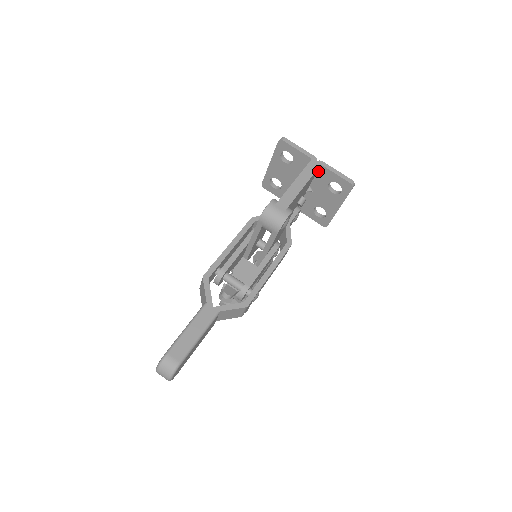
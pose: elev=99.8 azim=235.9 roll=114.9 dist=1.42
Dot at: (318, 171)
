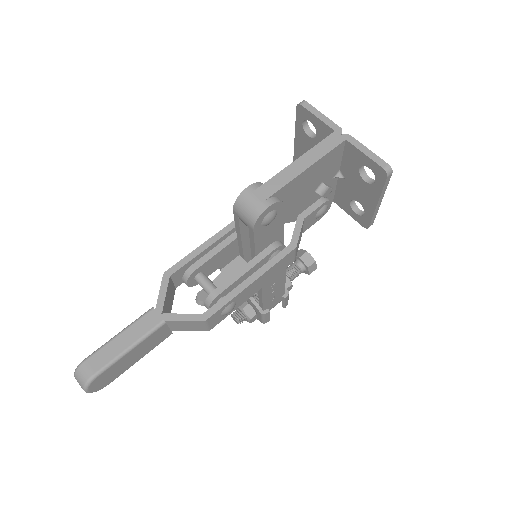
Dot at: (344, 149)
